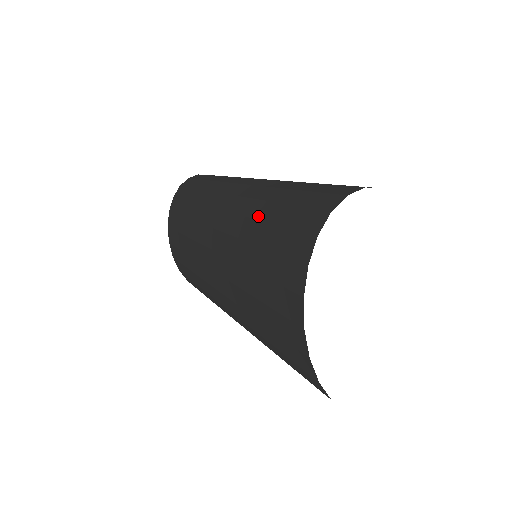
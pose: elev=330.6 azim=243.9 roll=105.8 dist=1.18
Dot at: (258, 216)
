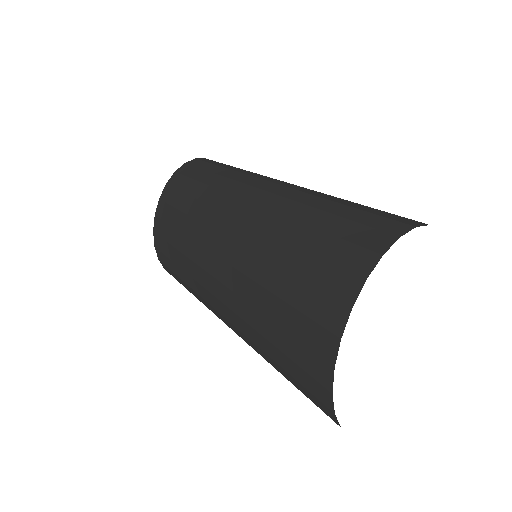
Dot at: (301, 218)
